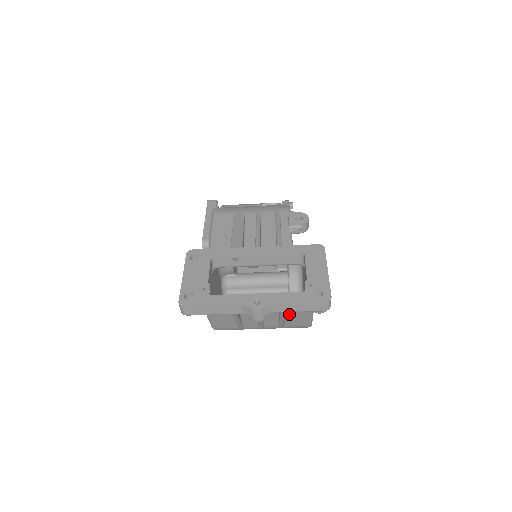
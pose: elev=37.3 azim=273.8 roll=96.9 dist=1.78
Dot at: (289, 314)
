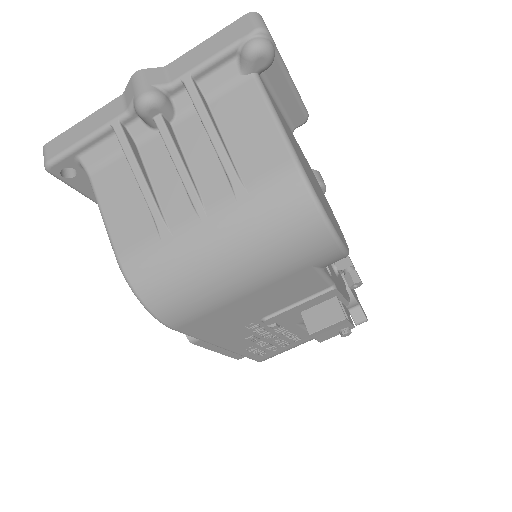
Dot at: (227, 127)
